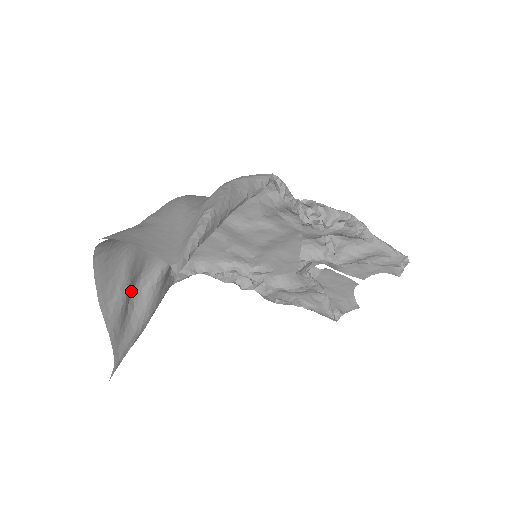
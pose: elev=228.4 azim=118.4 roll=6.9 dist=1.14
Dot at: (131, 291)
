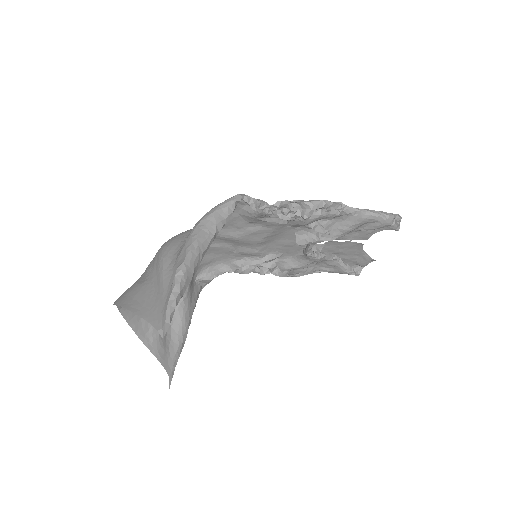
Dot at: occluded
